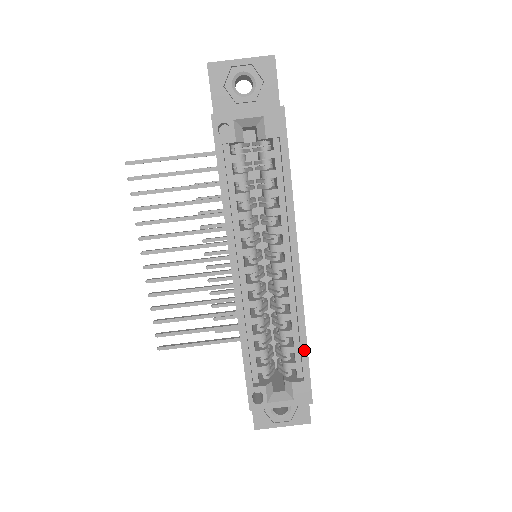
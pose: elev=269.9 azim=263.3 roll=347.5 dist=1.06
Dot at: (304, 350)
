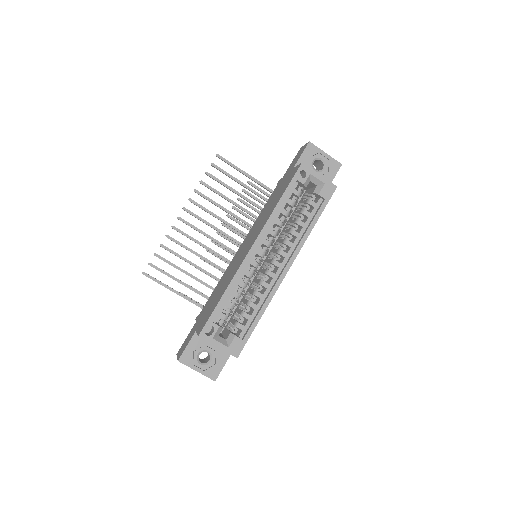
Dot at: (257, 320)
